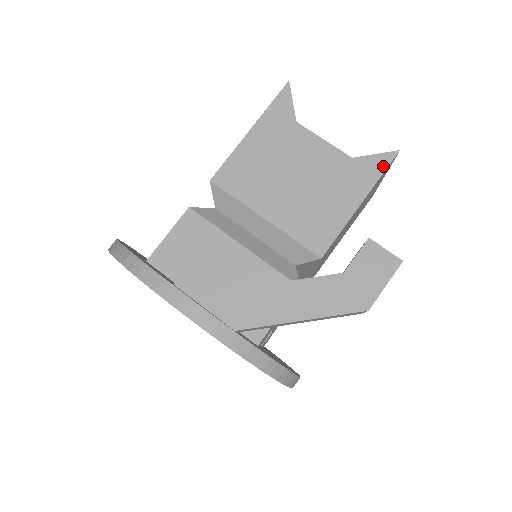
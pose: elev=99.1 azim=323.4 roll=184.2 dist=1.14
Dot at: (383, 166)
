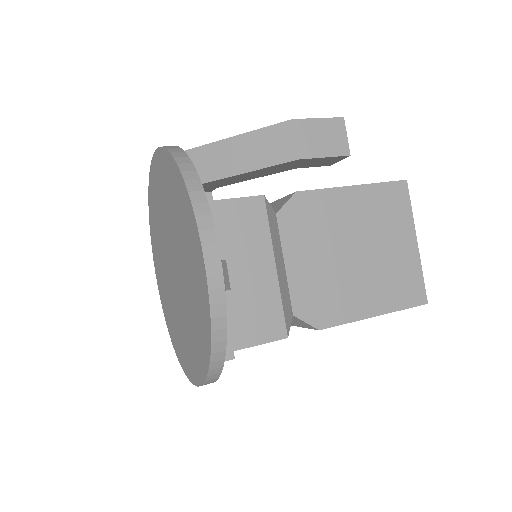
Dot at: (386, 182)
